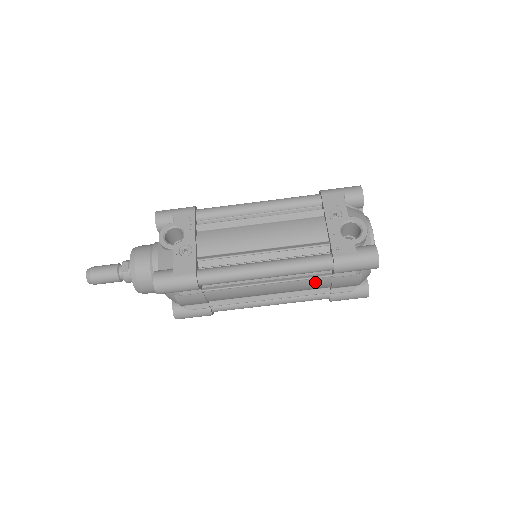
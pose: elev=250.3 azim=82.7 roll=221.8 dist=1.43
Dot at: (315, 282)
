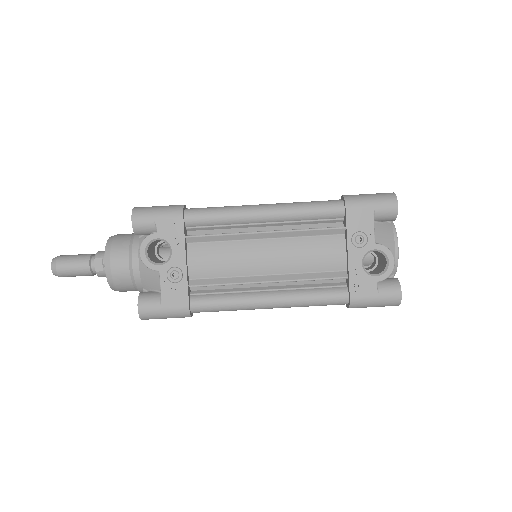
Dot at: occluded
